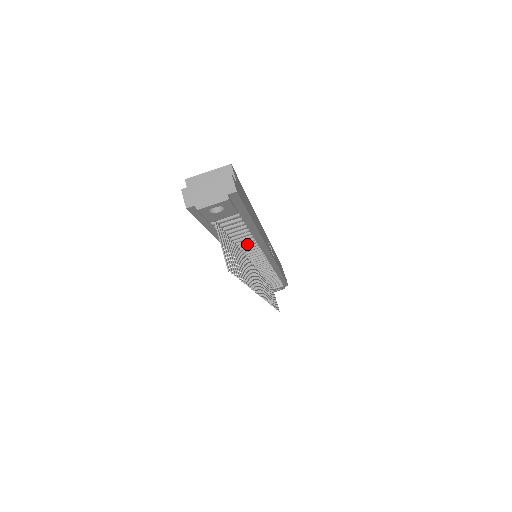
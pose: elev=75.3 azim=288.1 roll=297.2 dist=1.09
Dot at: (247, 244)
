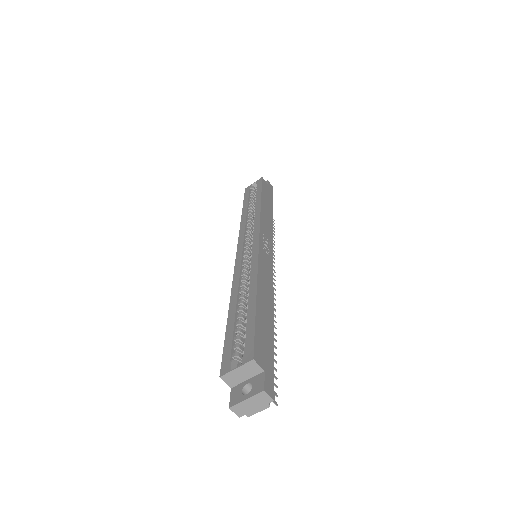
Dot at: occluded
